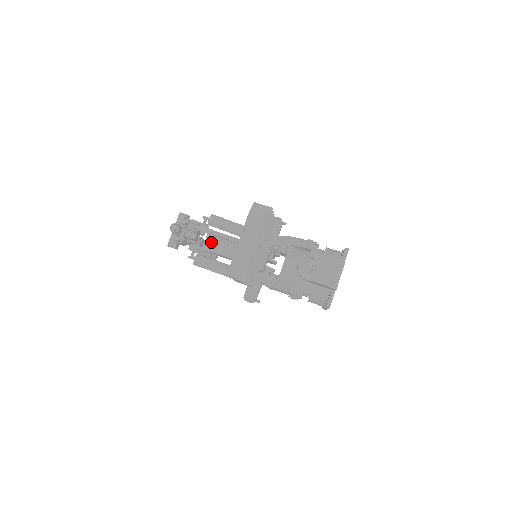
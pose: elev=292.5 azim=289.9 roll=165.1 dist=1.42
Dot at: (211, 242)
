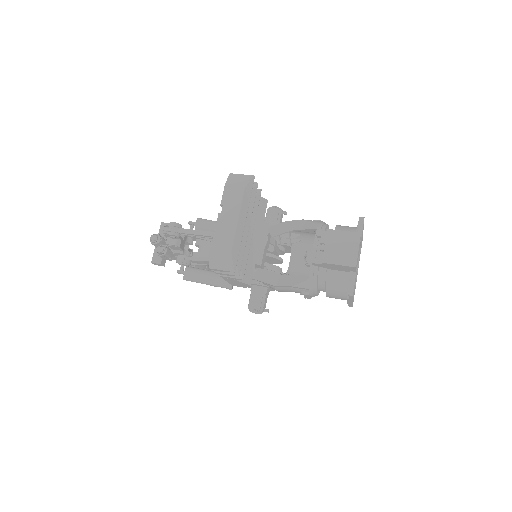
Dot at: (201, 249)
